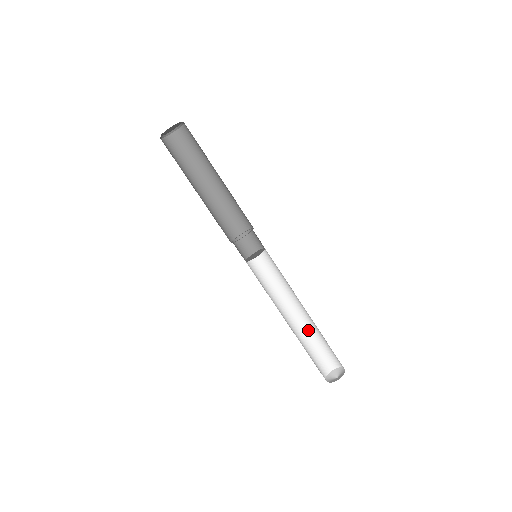
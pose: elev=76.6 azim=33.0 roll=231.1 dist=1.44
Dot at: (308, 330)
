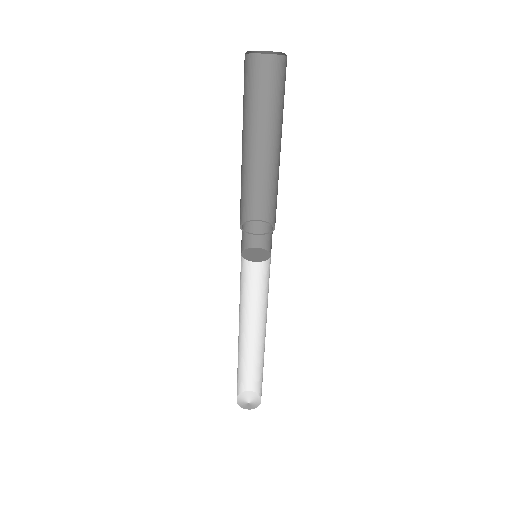
Dot at: (240, 350)
